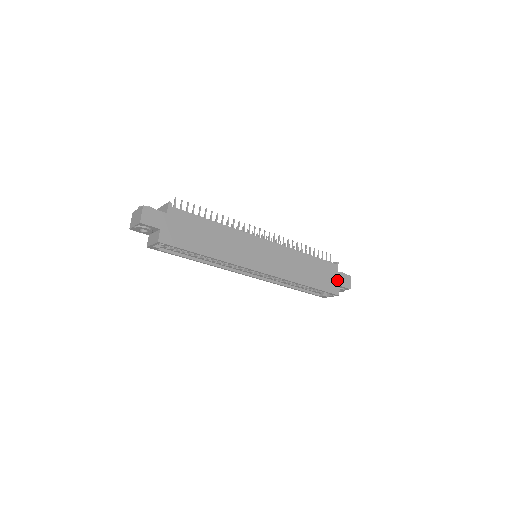
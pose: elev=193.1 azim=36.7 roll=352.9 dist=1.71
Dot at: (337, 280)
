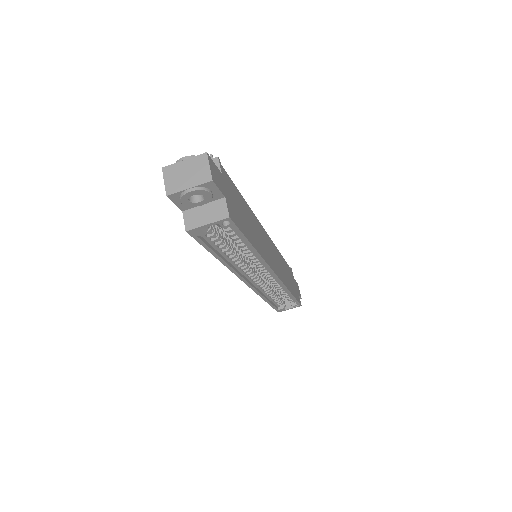
Dot at: (296, 288)
